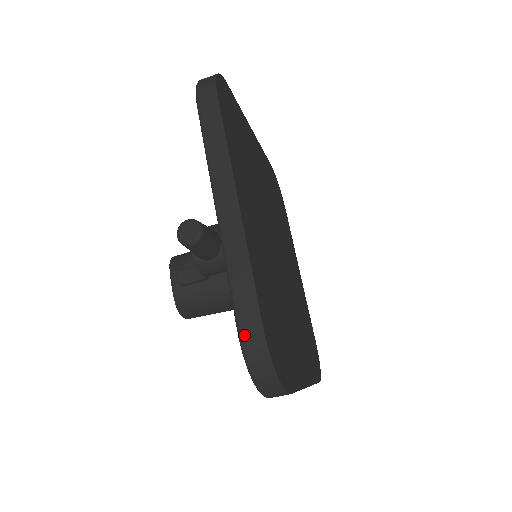
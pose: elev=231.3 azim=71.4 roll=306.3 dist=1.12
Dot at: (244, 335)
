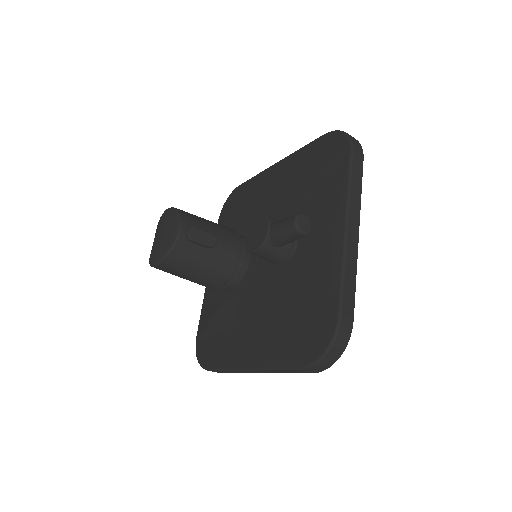
Dot at: (343, 321)
